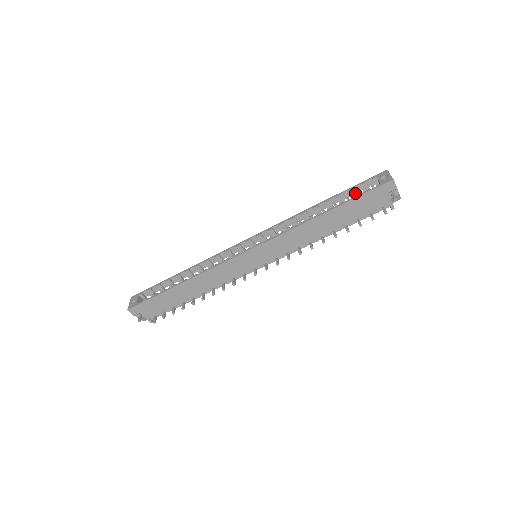
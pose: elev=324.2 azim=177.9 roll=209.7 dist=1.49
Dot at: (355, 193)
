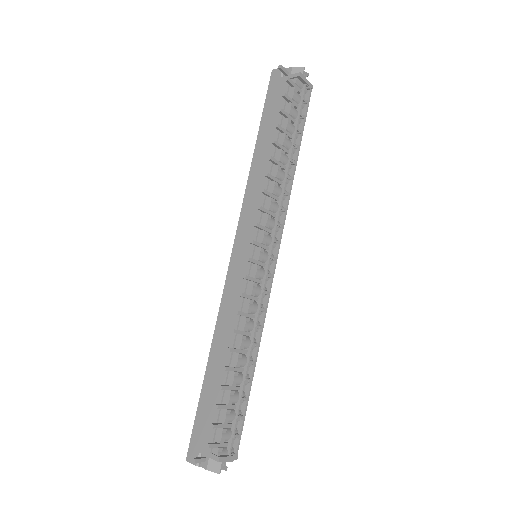
Dot at: occluded
